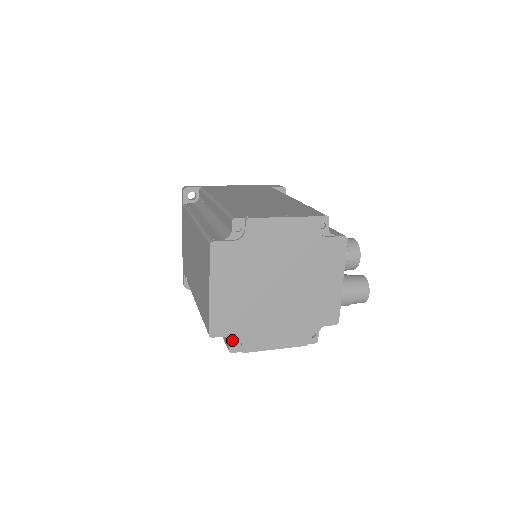
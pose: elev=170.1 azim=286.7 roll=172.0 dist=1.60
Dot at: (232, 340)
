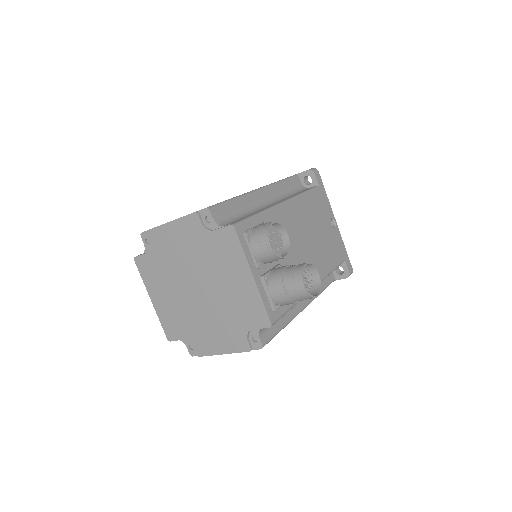
Dot at: (188, 344)
